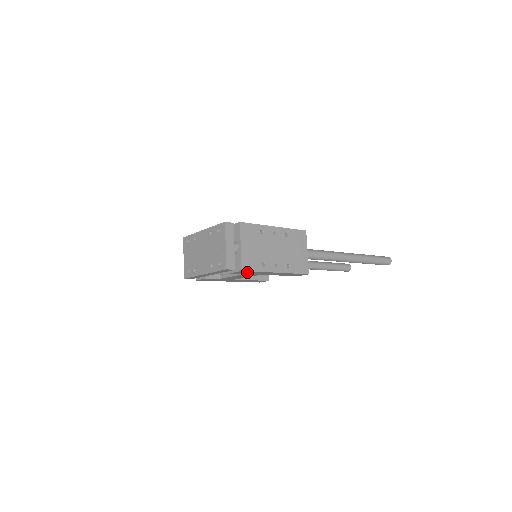
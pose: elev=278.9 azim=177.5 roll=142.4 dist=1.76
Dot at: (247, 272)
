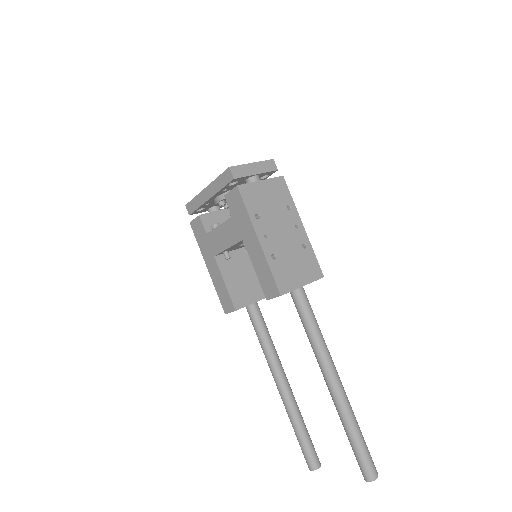
Dot at: (238, 204)
